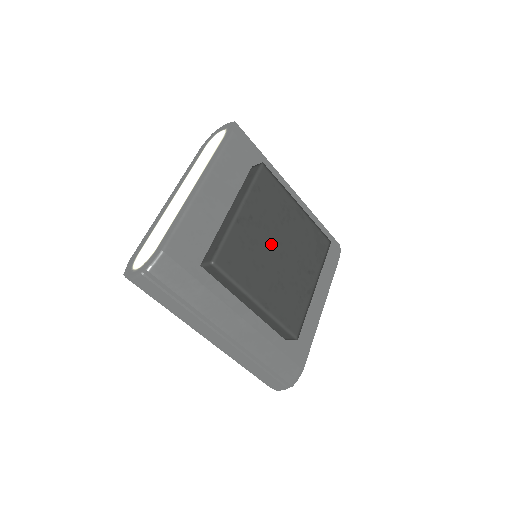
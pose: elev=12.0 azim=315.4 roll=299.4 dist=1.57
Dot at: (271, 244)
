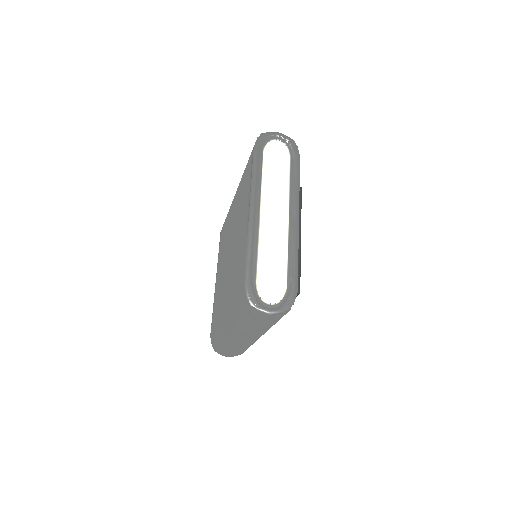
Dot at: occluded
